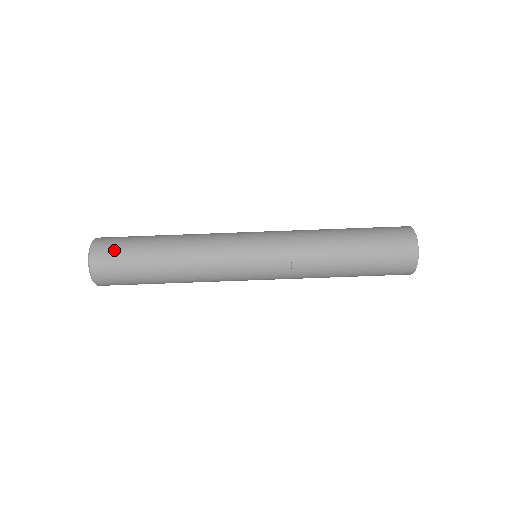
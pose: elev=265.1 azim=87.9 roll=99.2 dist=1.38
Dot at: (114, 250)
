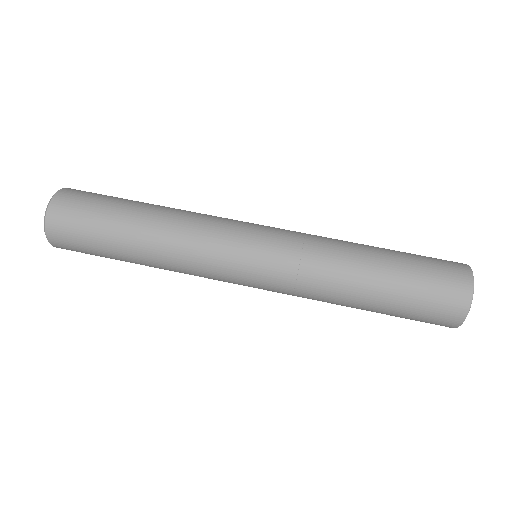
Dot at: (84, 199)
